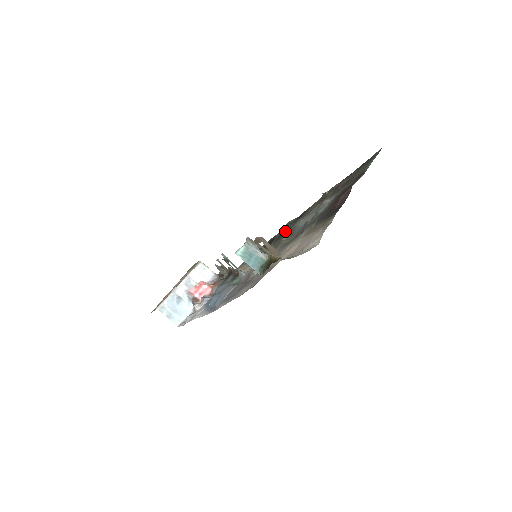
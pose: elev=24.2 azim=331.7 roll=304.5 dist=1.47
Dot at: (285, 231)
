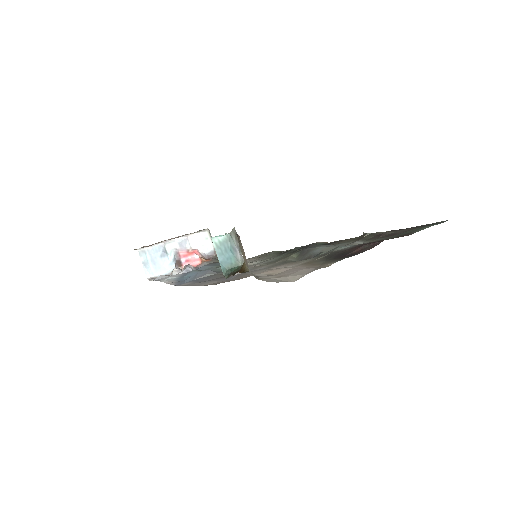
Dot at: occluded
